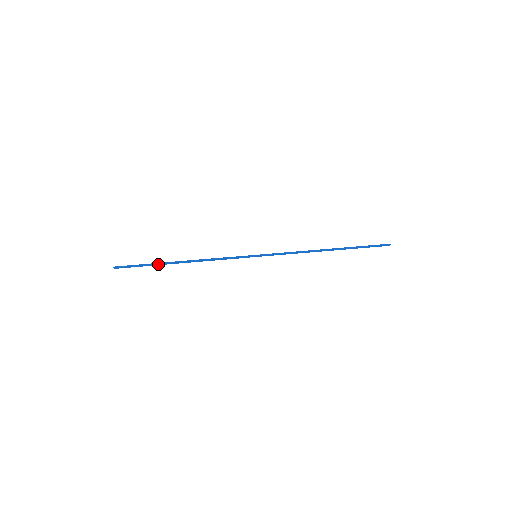
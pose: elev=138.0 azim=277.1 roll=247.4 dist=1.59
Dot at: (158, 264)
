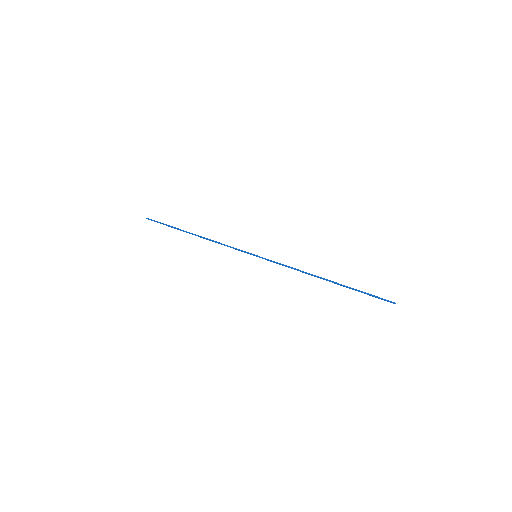
Dot at: (177, 229)
